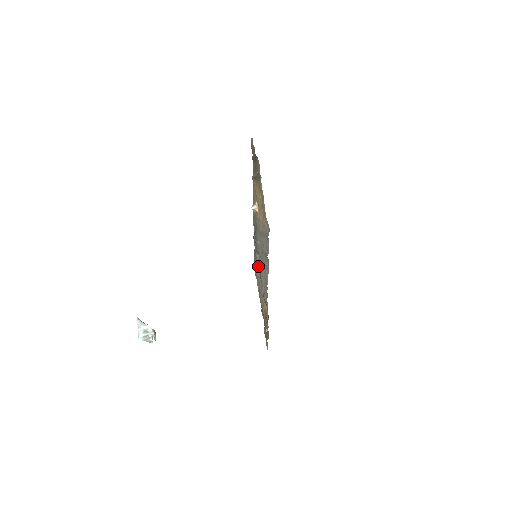
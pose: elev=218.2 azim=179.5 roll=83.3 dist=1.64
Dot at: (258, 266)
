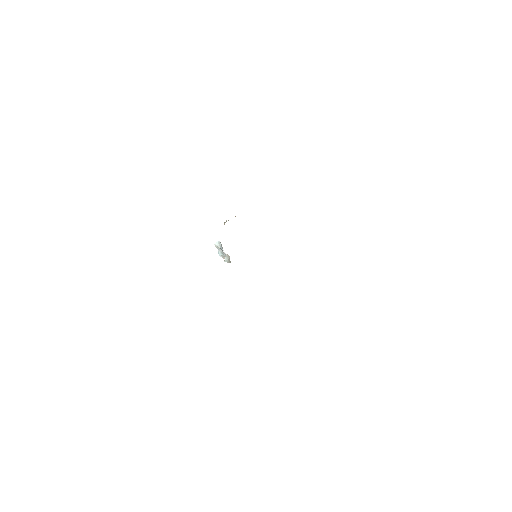
Dot at: occluded
